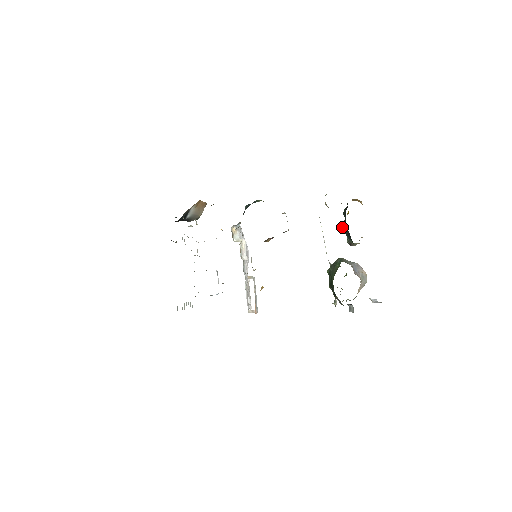
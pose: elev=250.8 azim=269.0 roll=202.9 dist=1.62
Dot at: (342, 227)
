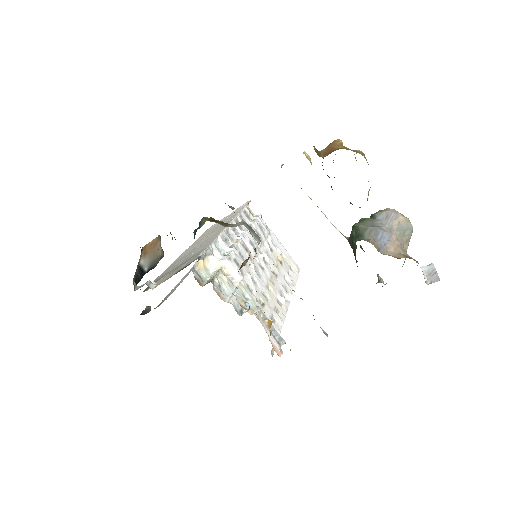
Dot at: occluded
